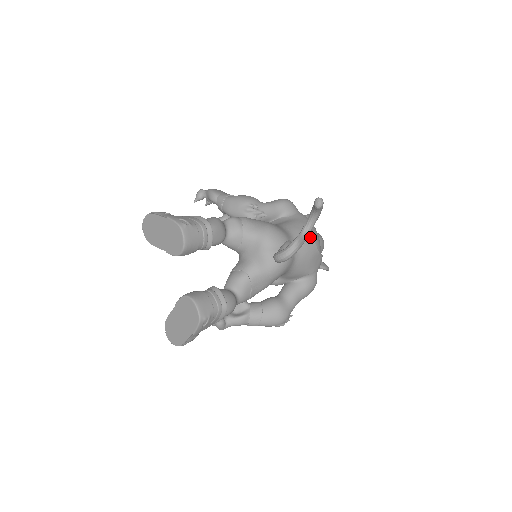
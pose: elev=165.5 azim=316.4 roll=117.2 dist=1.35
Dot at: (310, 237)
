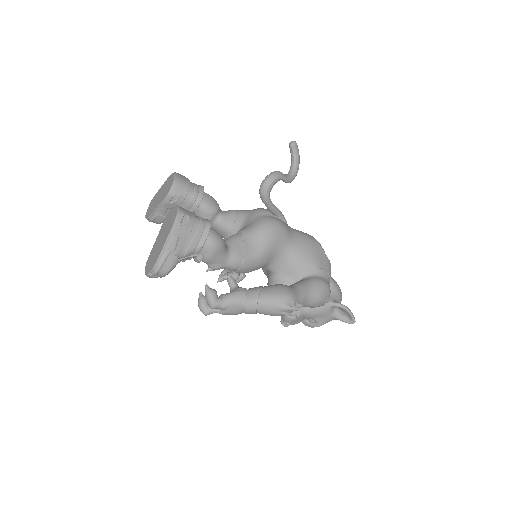
Dot at: (309, 235)
